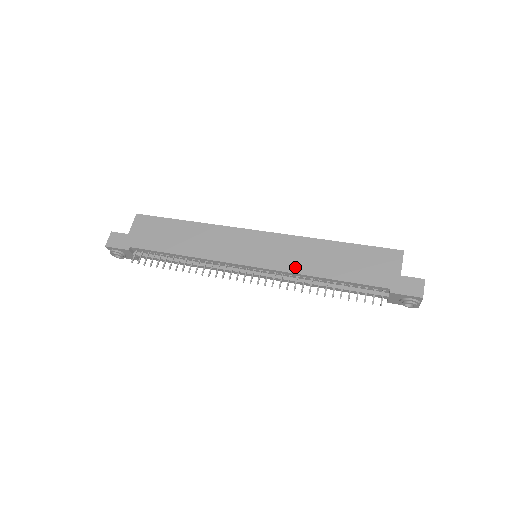
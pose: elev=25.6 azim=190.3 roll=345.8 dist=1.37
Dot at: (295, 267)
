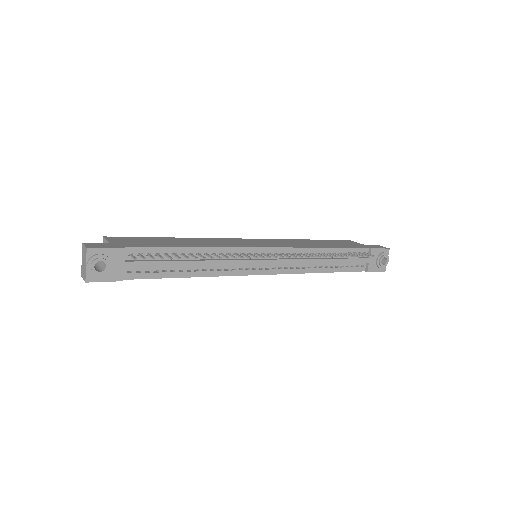
Dot at: (300, 246)
